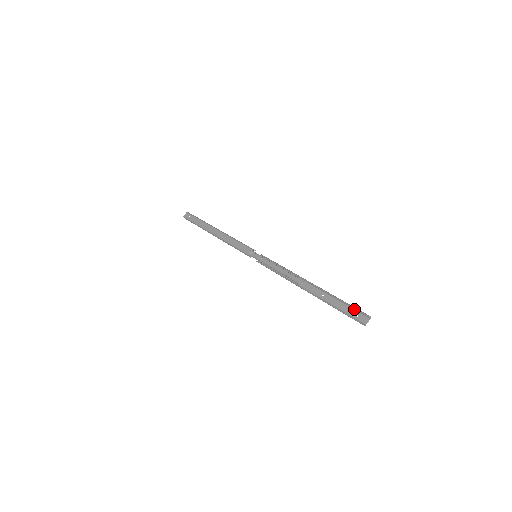
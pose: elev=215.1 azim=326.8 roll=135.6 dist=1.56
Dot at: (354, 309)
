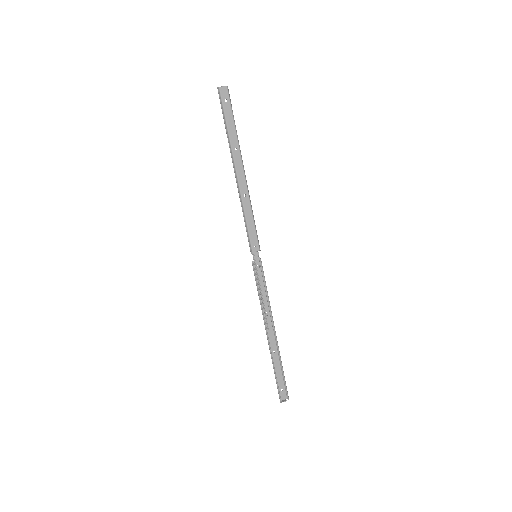
Dot at: (284, 384)
